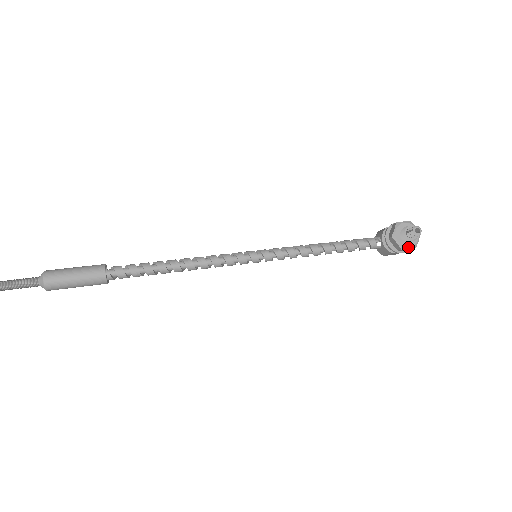
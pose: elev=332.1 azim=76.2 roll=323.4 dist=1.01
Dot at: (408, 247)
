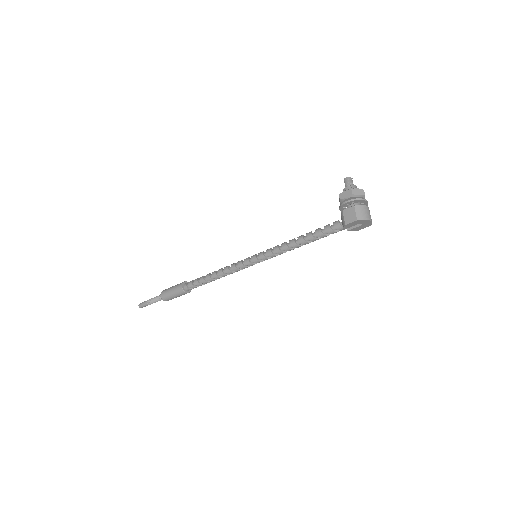
Dot at: (344, 191)
